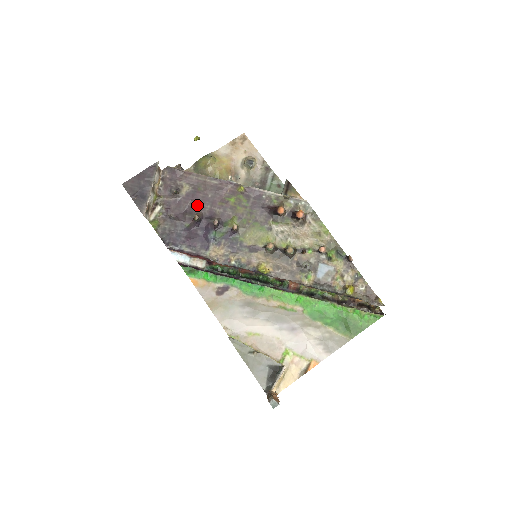
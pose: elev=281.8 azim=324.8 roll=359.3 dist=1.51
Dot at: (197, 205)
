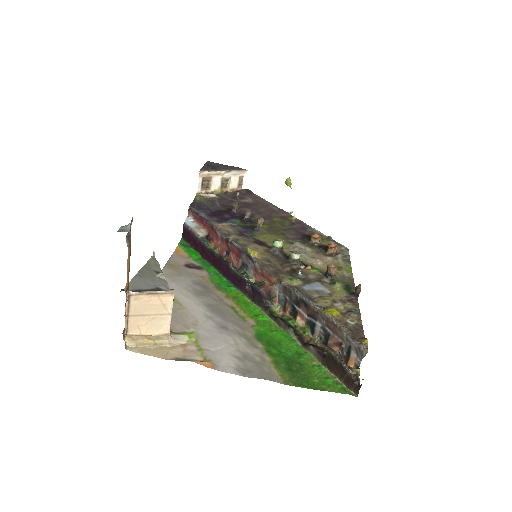
Dot at: (245, 208)
